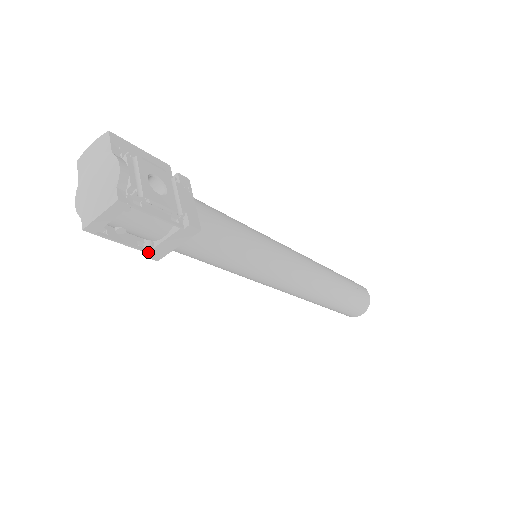
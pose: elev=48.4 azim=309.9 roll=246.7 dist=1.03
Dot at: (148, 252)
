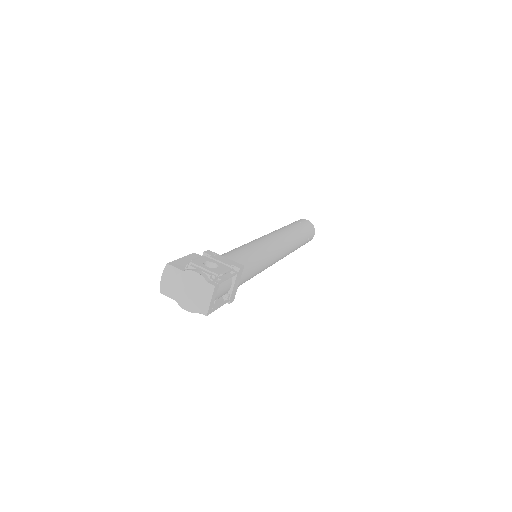
Dot at: (229, 300)
